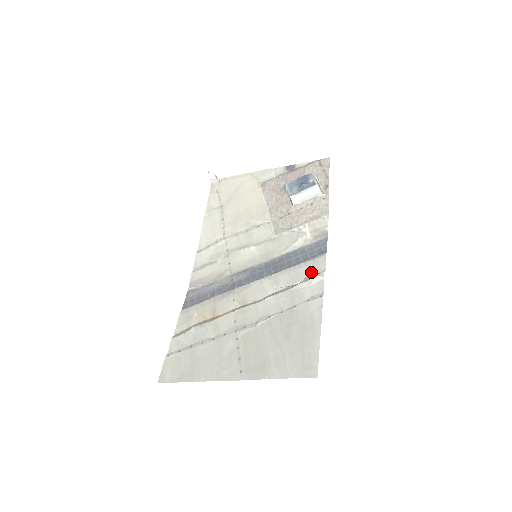
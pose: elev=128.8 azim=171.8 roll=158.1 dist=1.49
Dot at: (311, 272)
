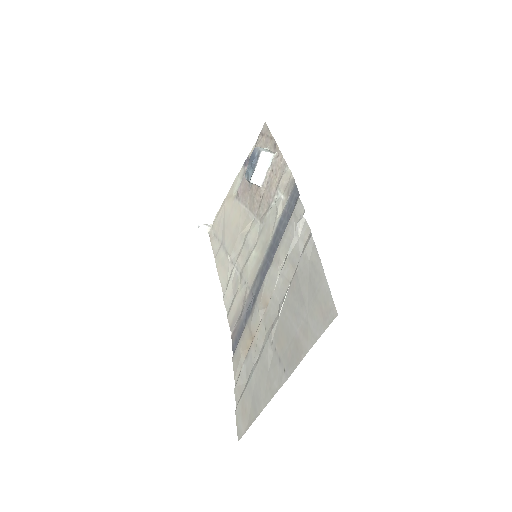
Dot at: (296, 225)
